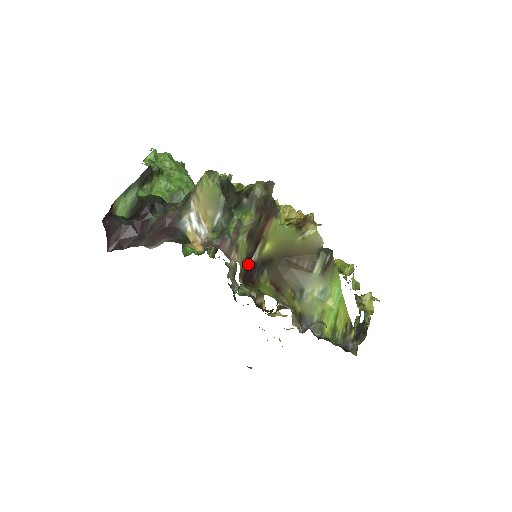
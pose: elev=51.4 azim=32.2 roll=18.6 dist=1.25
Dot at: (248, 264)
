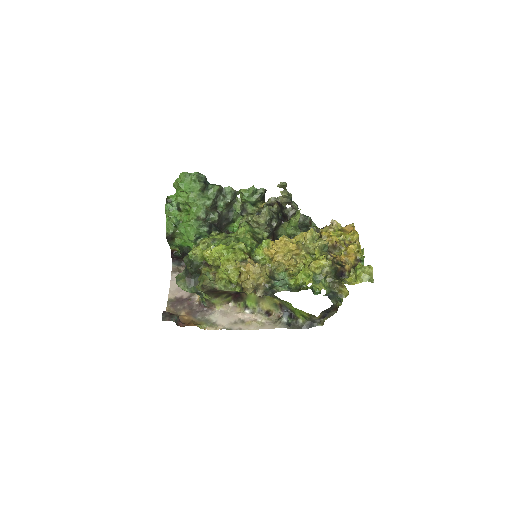
Dot at: (232, 293)
